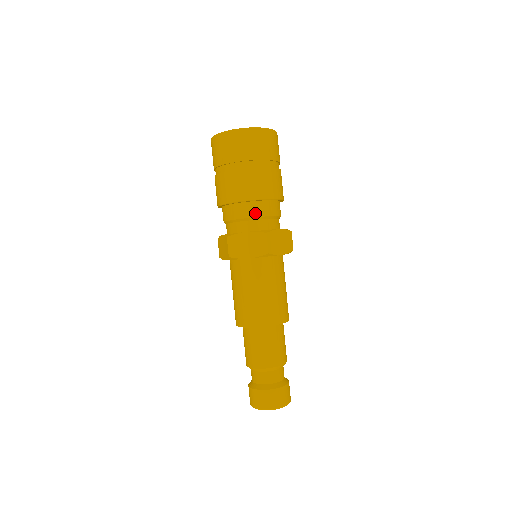
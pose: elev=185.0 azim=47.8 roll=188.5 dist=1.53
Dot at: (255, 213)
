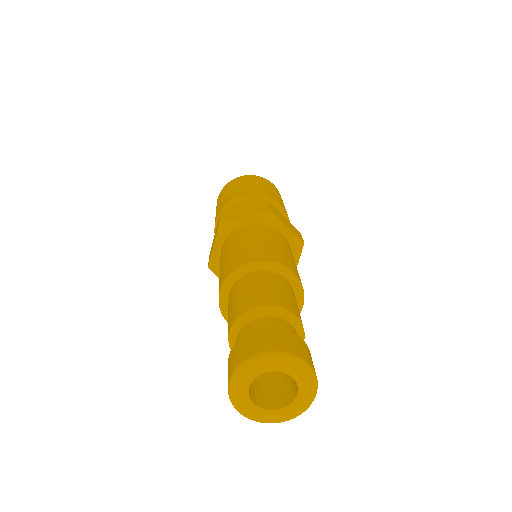
Dot at: occluded
